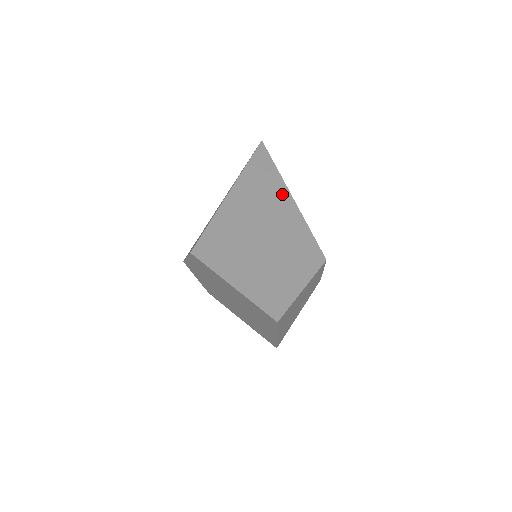
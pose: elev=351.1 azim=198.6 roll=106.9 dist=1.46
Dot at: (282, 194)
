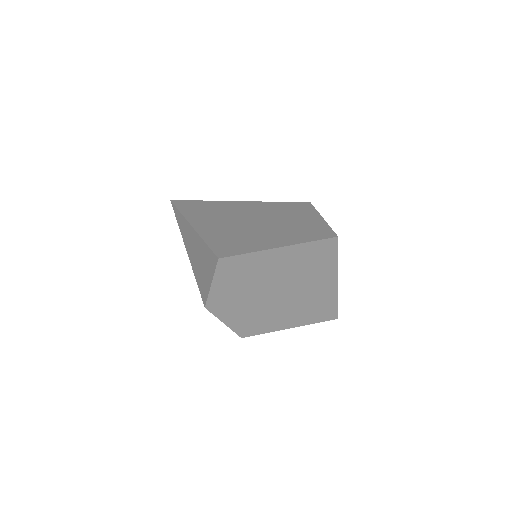
Dot at: (229, 204)
